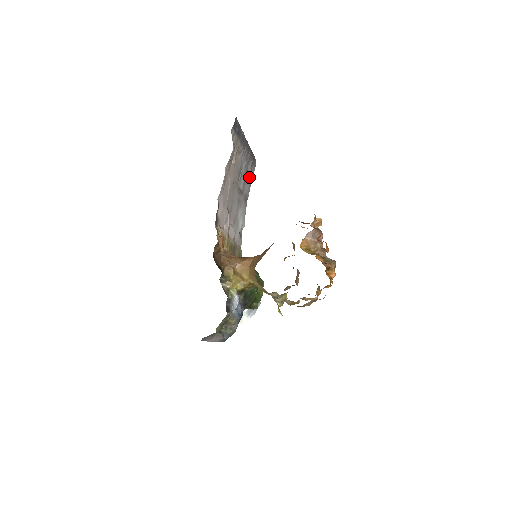
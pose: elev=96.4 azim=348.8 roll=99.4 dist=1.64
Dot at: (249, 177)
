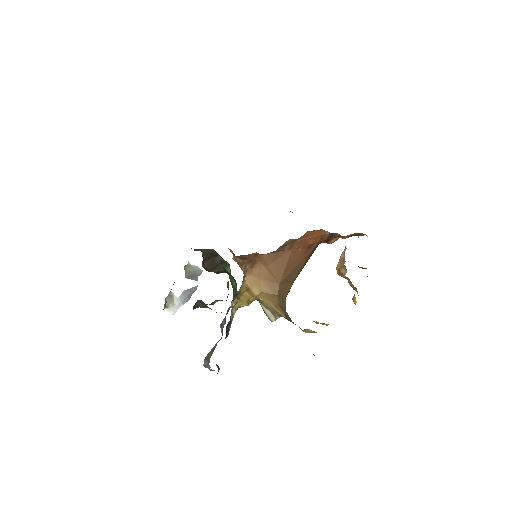
Dot at: occluded
